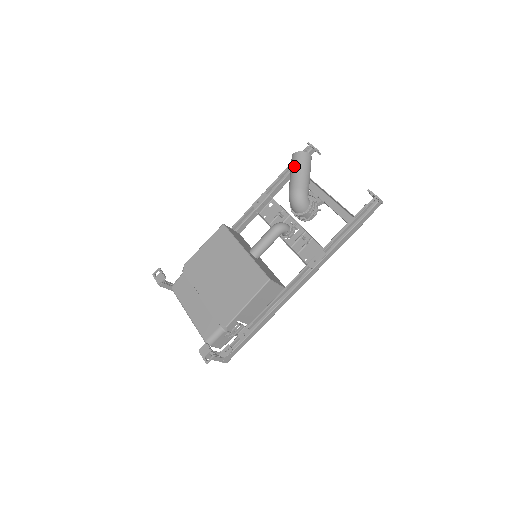
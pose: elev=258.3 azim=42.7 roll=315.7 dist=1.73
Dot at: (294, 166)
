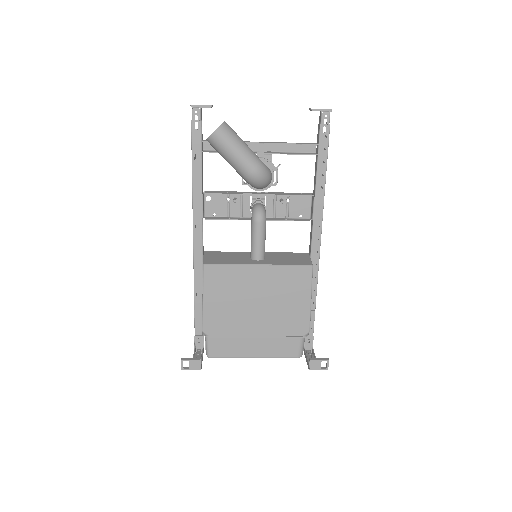
Dot at: (228, 149)
